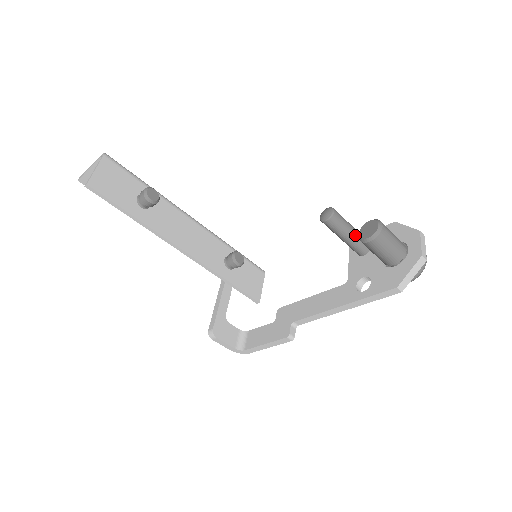
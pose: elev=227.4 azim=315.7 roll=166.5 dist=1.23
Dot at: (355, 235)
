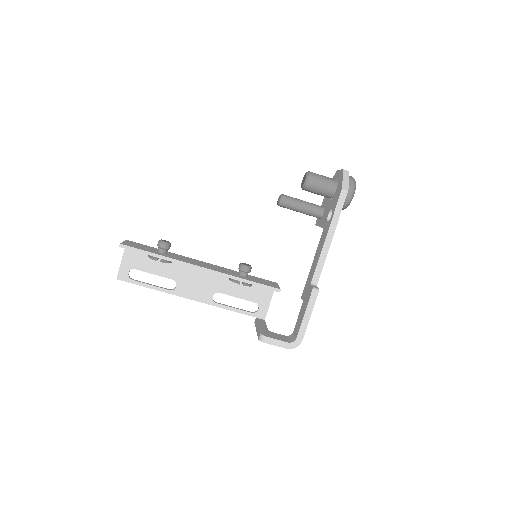
Dot at: (306, 202)
